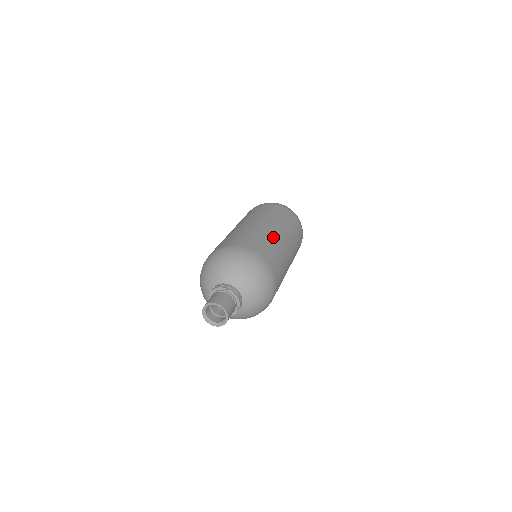
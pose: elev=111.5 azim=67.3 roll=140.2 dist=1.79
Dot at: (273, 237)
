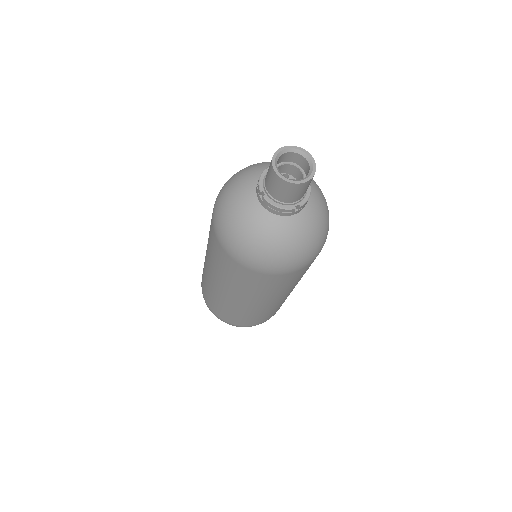
Dot at: occluded
